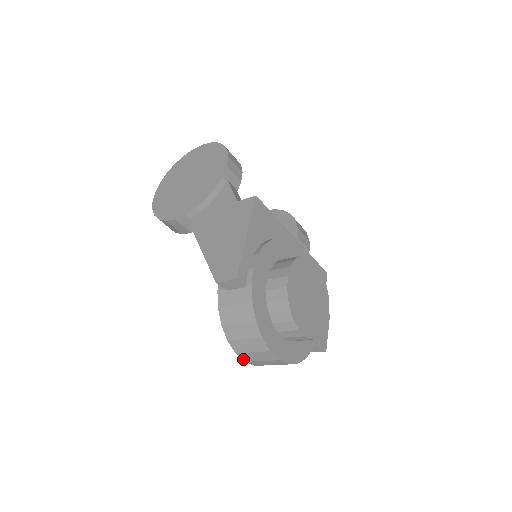
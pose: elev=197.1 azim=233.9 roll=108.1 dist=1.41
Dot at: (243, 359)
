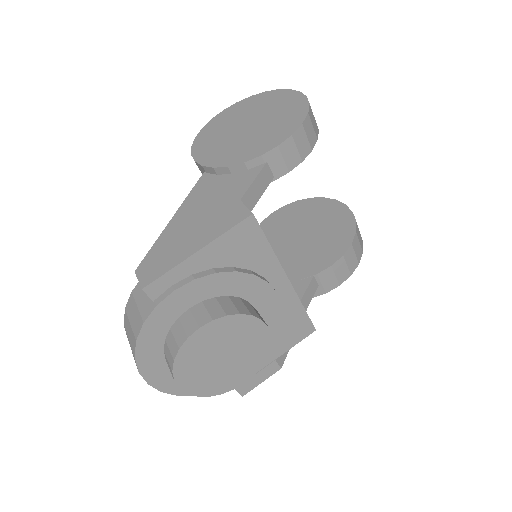
Dot at: occluded
